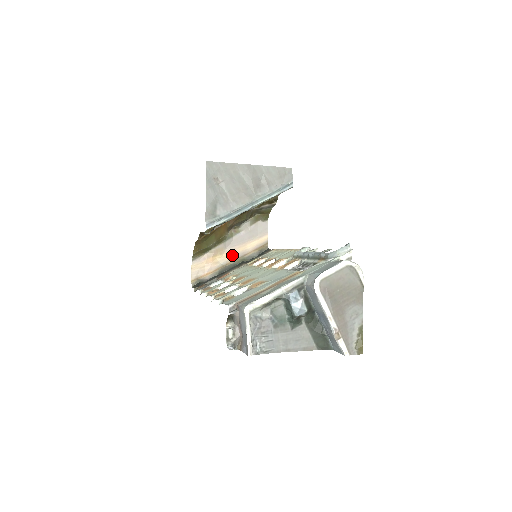
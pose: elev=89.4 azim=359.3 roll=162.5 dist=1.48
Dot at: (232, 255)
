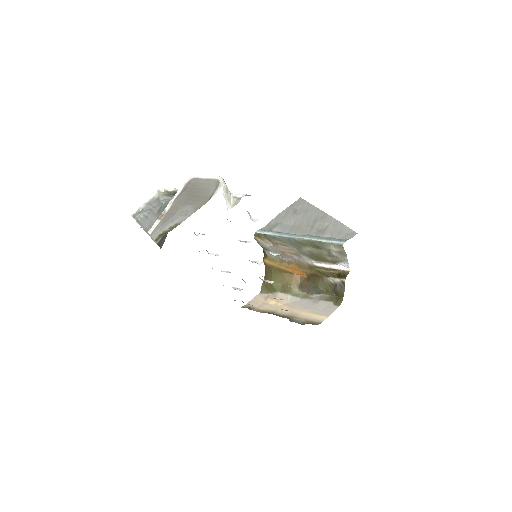
Dot at: occluded
